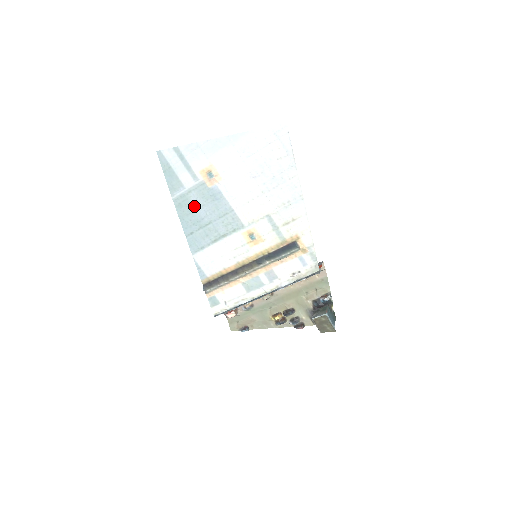
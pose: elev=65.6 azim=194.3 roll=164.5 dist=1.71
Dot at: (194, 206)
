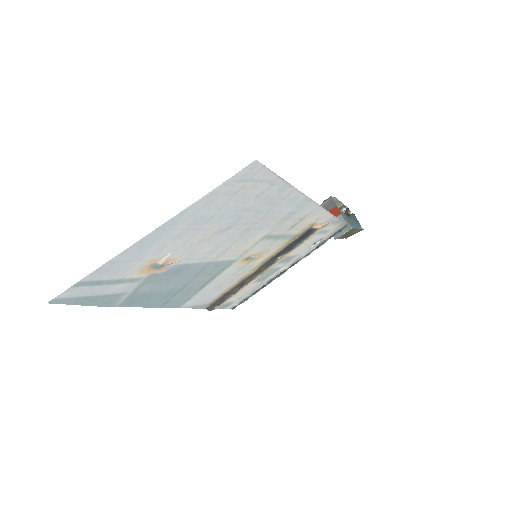
Dot at: (153, 292)
